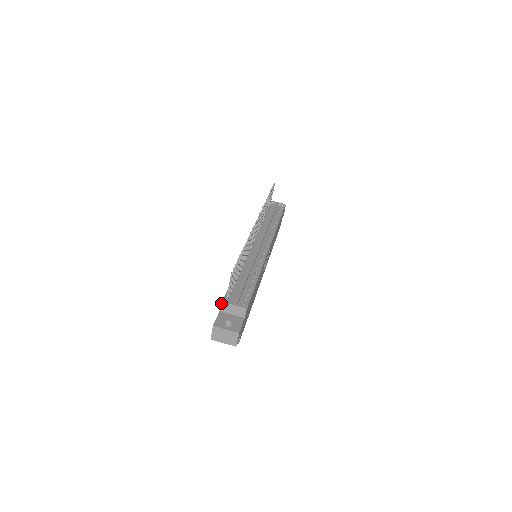
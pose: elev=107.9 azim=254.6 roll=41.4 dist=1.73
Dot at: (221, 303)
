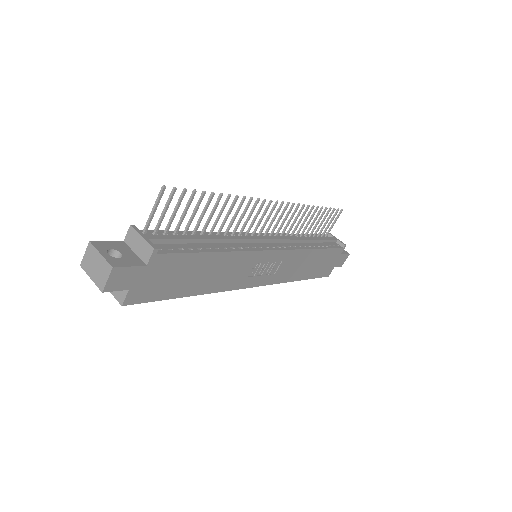
Dot at: (129, 227)
